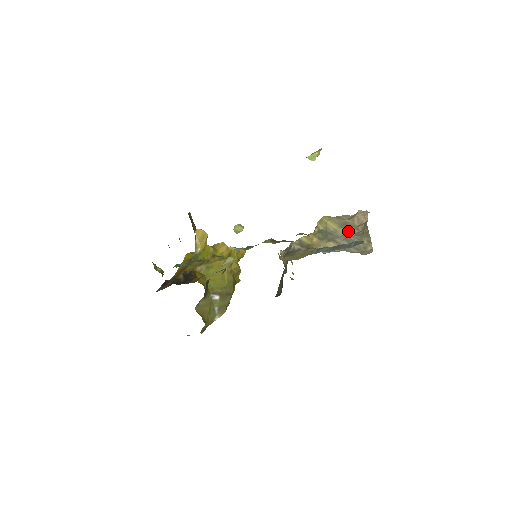
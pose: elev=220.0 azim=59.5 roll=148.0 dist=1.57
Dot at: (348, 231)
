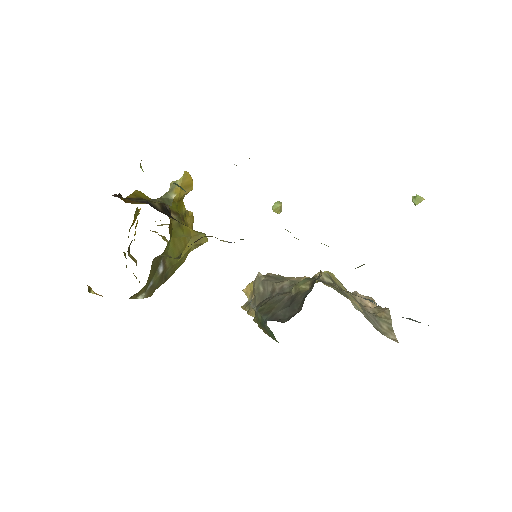
Dot at: (359, 304)
